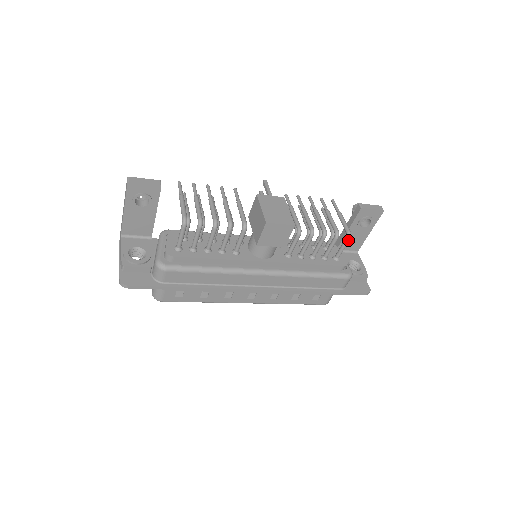
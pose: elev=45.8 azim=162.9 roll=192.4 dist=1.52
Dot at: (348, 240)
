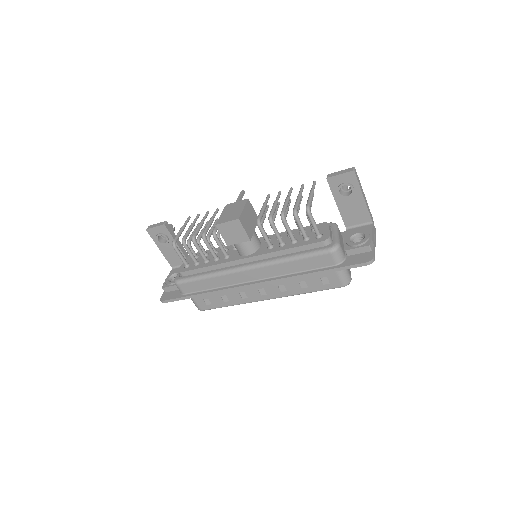
Dot at: (308, 214)
